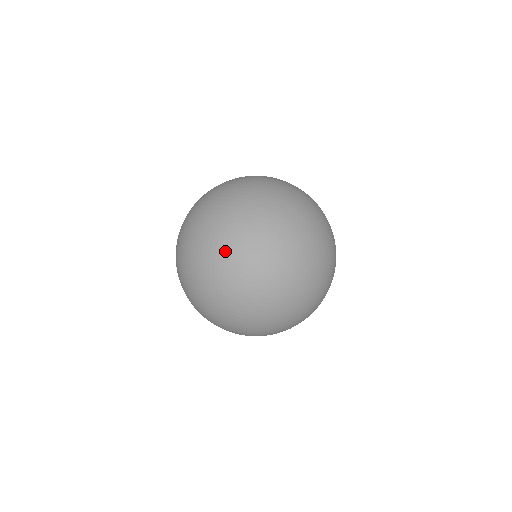
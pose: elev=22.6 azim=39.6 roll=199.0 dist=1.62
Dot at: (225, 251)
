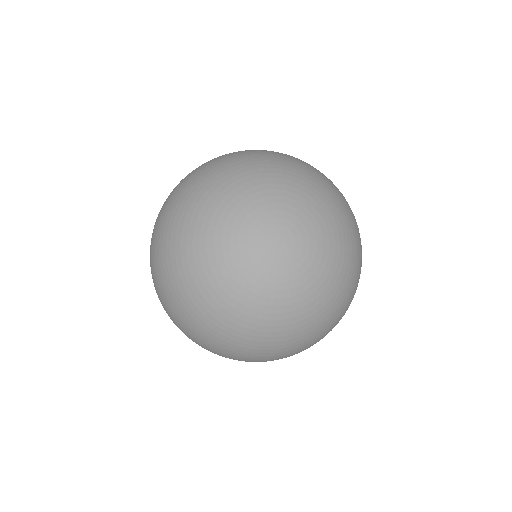
Dot at: occluded
